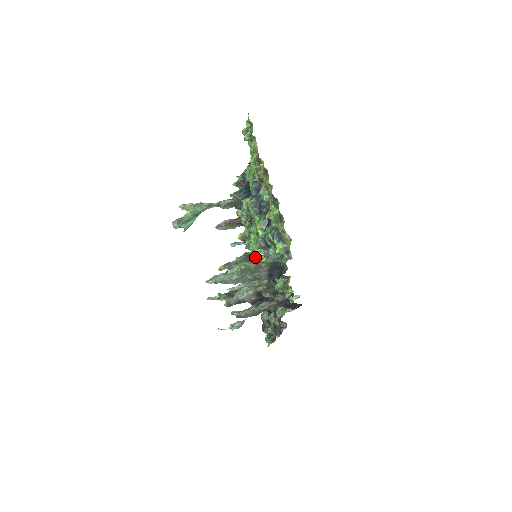
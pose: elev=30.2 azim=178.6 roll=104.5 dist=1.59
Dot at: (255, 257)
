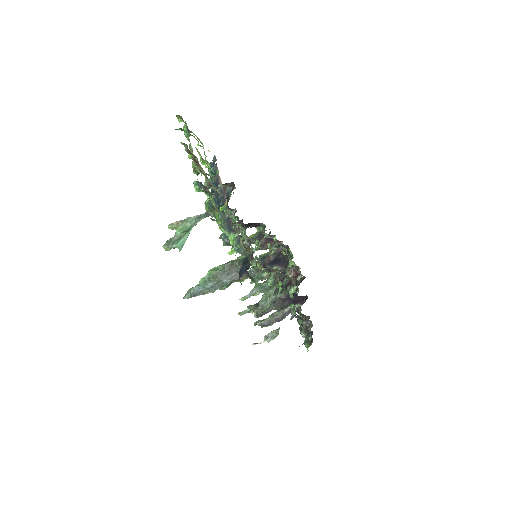
Dot at: occluded
